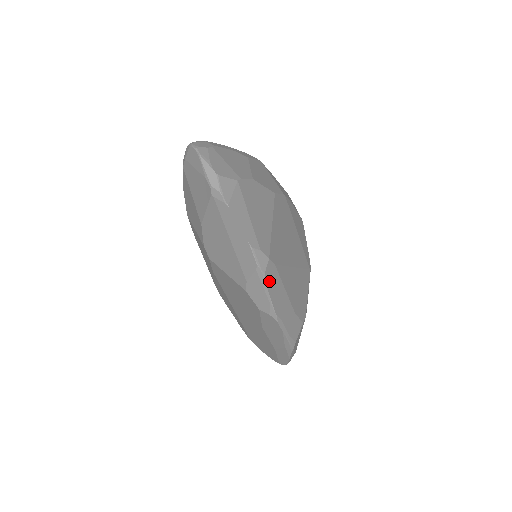
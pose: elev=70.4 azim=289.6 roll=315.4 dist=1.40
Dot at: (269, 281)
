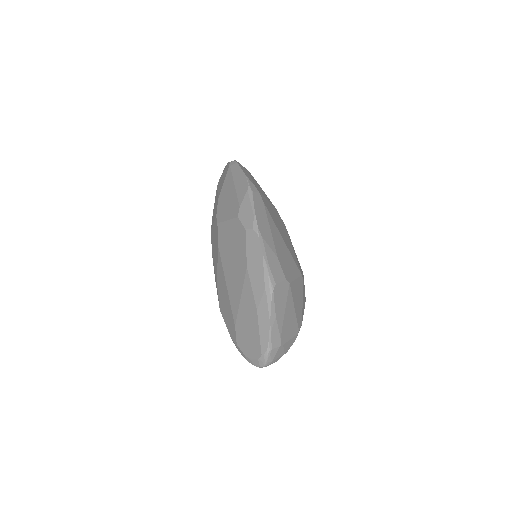
Dot at: (256, 202)
